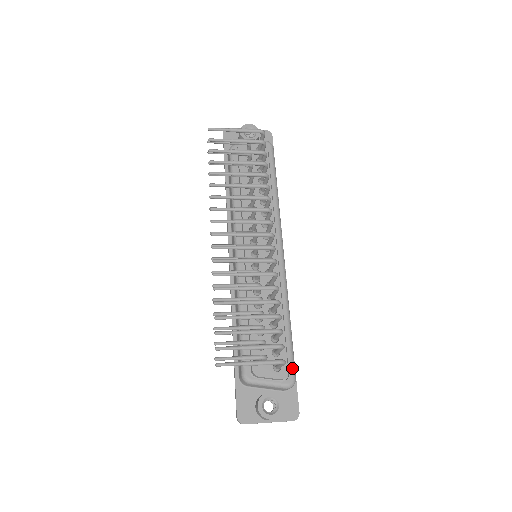
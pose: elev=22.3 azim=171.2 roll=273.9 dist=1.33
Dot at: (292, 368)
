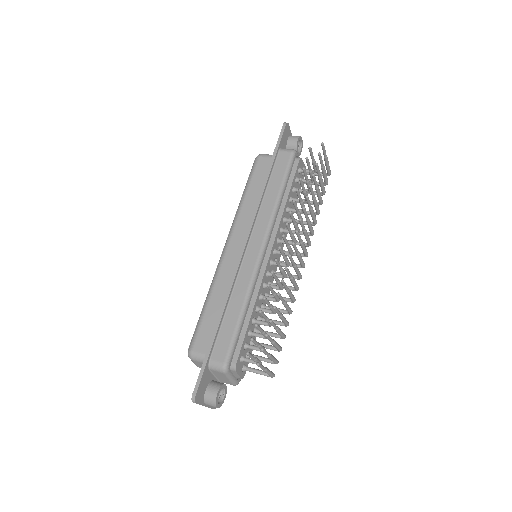
Dot at: occluded
